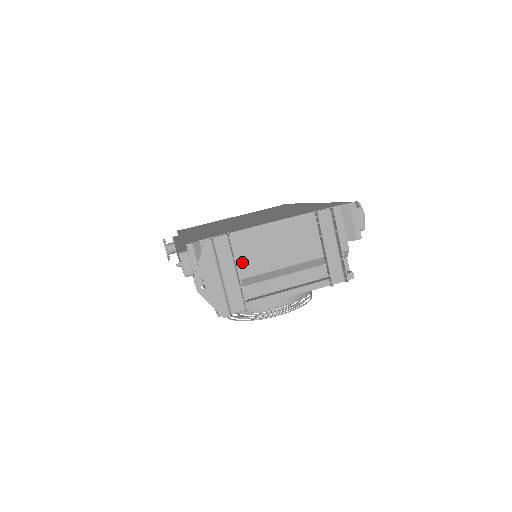
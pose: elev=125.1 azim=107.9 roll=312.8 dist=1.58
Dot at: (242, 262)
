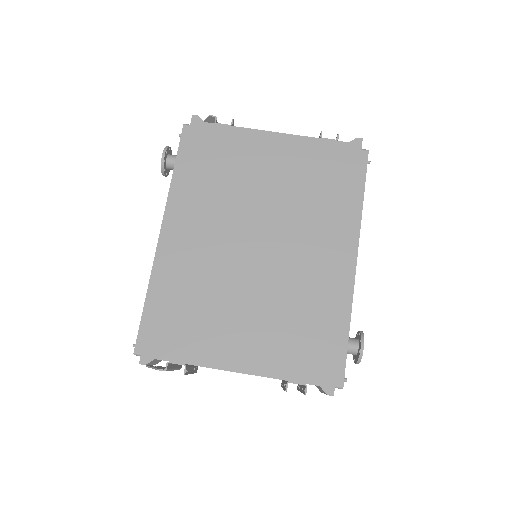
Dot at: occluded
